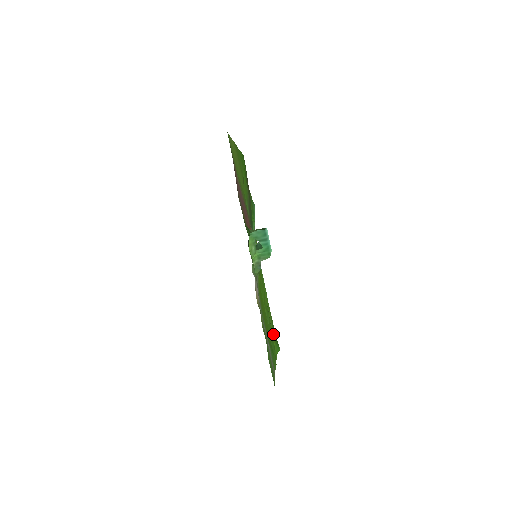
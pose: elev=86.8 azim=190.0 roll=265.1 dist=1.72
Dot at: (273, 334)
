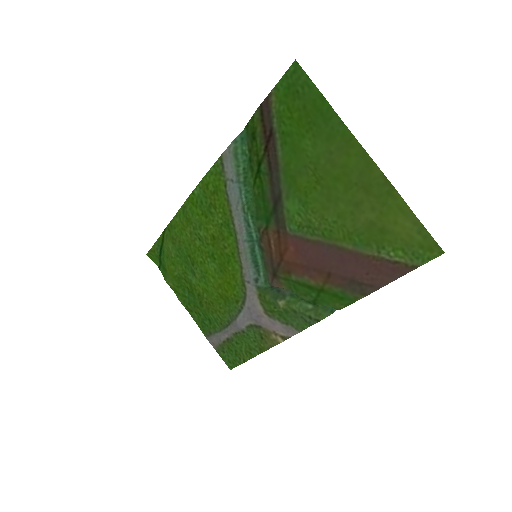
Dot at: (165, 260)
